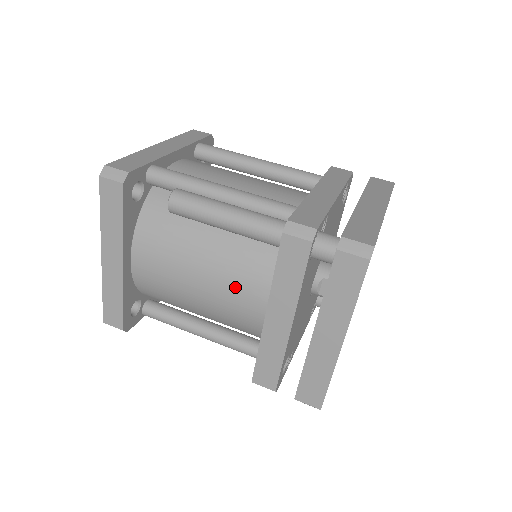
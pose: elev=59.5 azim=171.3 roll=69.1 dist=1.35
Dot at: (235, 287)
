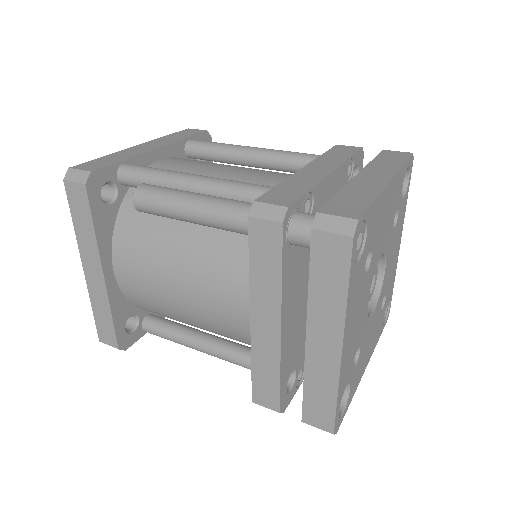
Dot at: (217, 290)
